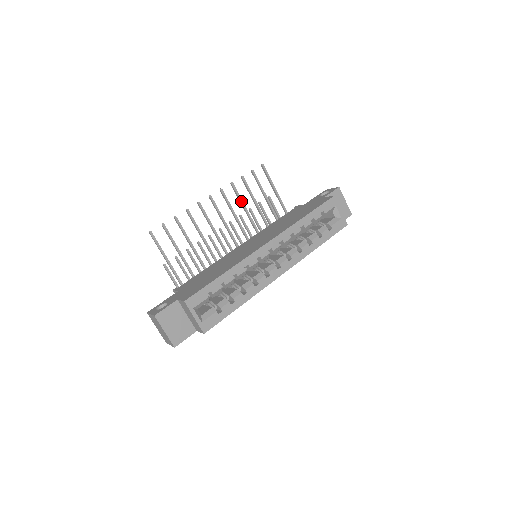
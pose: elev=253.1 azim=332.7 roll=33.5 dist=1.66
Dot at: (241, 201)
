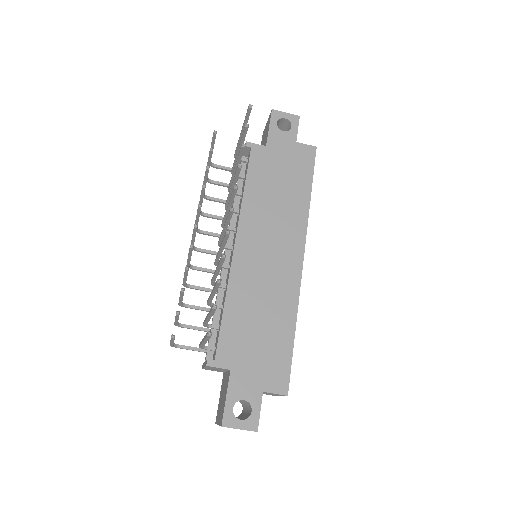
Dot at: occluded
